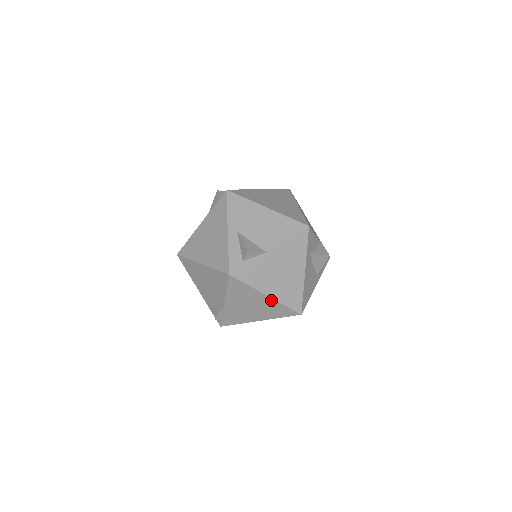
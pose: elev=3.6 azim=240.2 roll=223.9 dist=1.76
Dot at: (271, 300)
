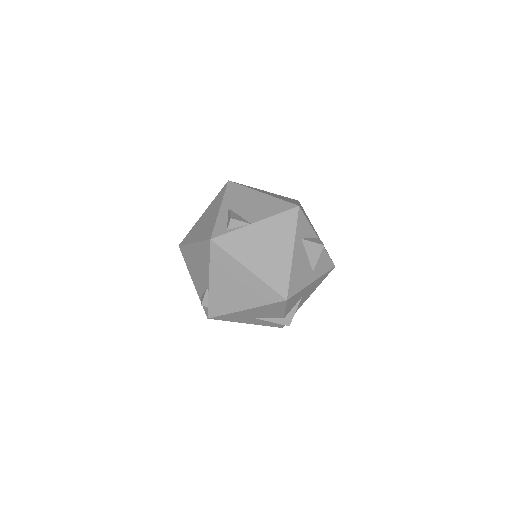
Dot at: (254, 277)
